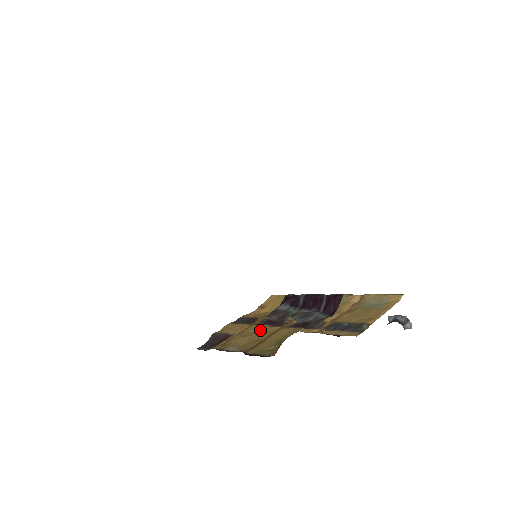
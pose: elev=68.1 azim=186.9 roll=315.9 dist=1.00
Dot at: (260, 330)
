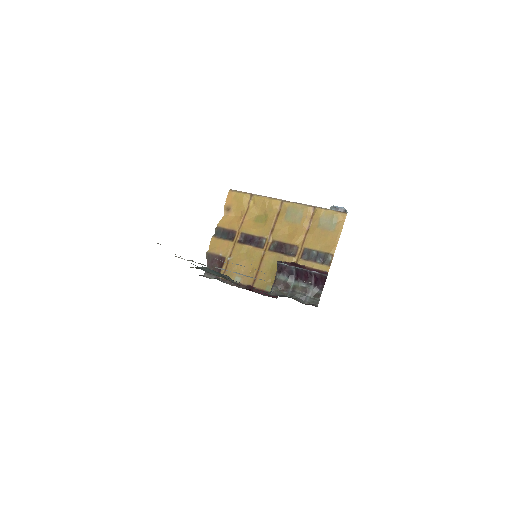
Dot at: (247, 252)
